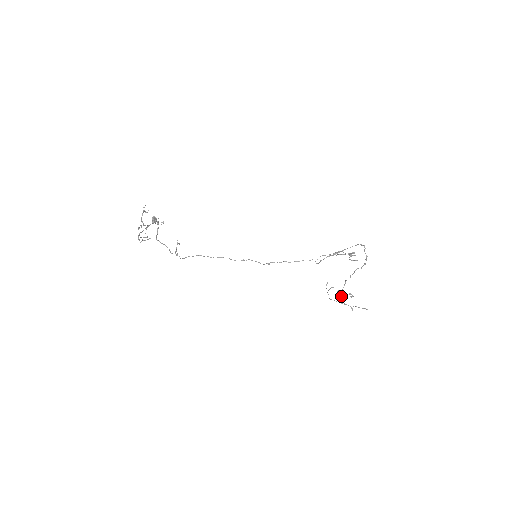
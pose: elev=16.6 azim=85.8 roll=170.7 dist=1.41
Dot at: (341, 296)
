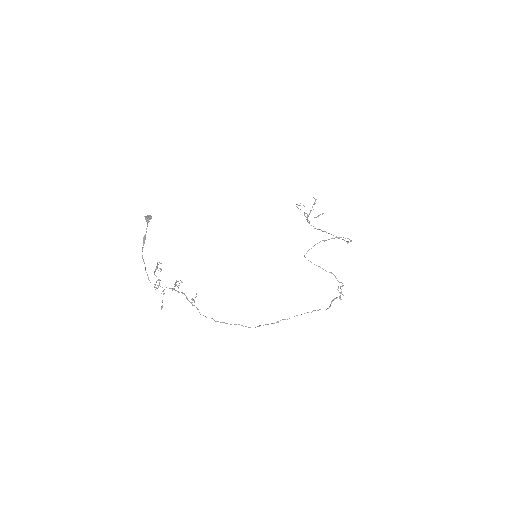
Dot at: (308, 216)
